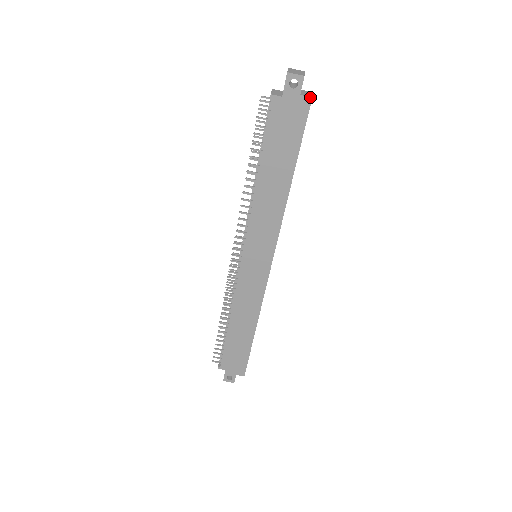
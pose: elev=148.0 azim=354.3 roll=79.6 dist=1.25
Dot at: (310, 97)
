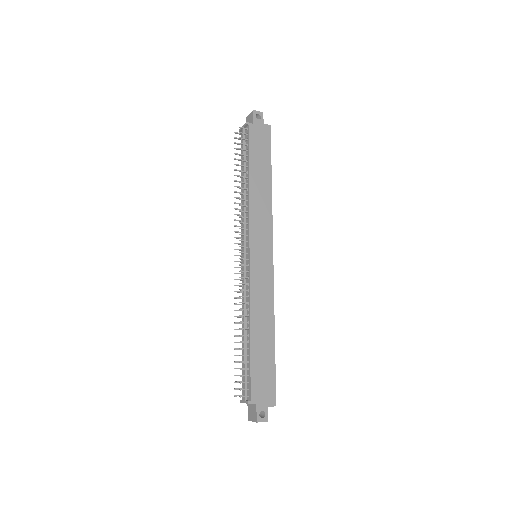
Dot at: (269, 125)
